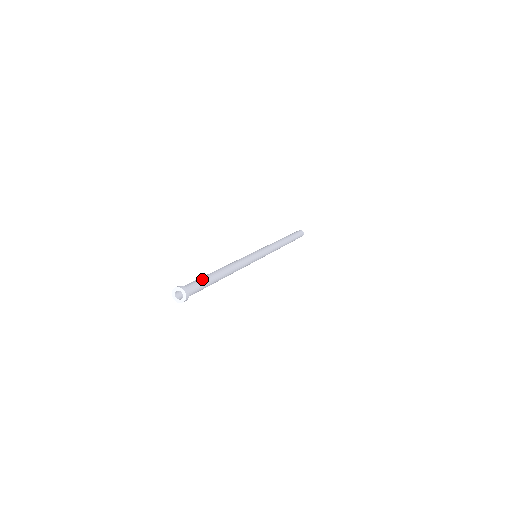
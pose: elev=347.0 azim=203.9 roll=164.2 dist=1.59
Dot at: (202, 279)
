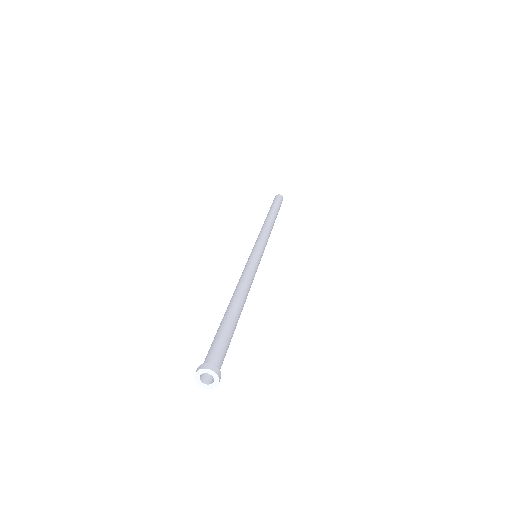
Dot at: (218, 334)
